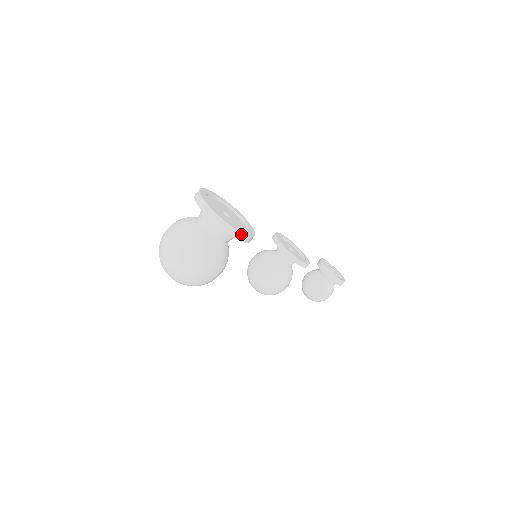
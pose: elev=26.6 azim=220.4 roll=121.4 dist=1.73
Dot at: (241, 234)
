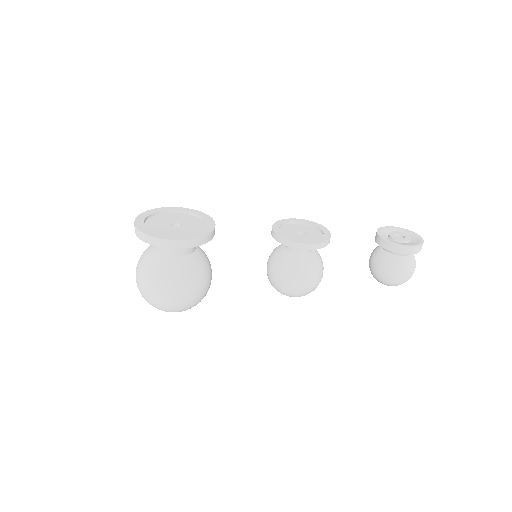
Dot at: (170, 241)
